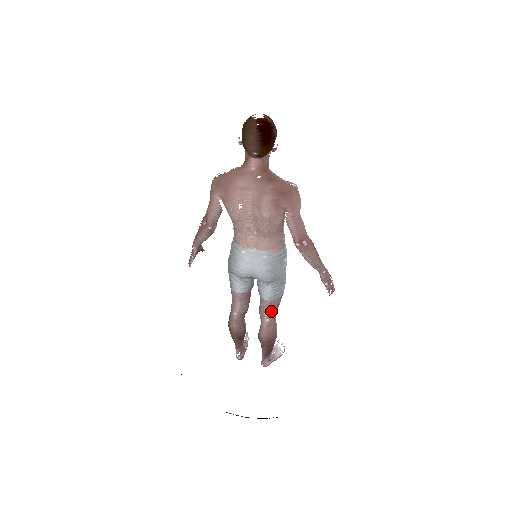
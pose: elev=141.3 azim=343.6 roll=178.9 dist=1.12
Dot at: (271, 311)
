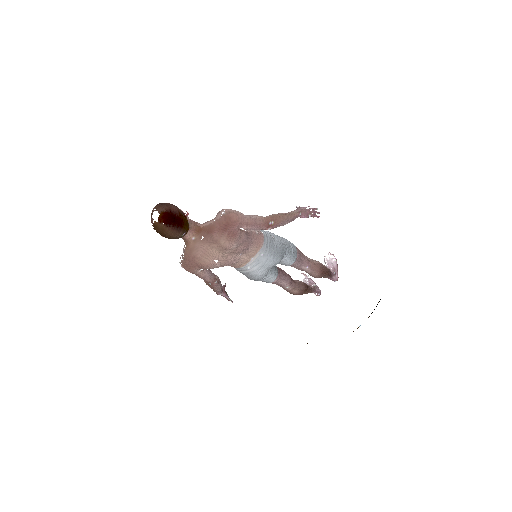
Dot at: (302, 262)
